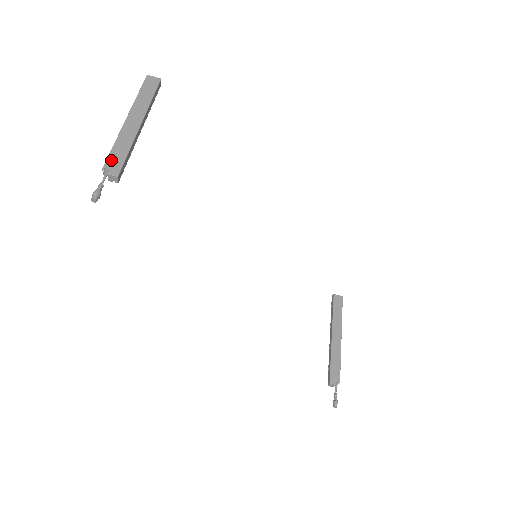
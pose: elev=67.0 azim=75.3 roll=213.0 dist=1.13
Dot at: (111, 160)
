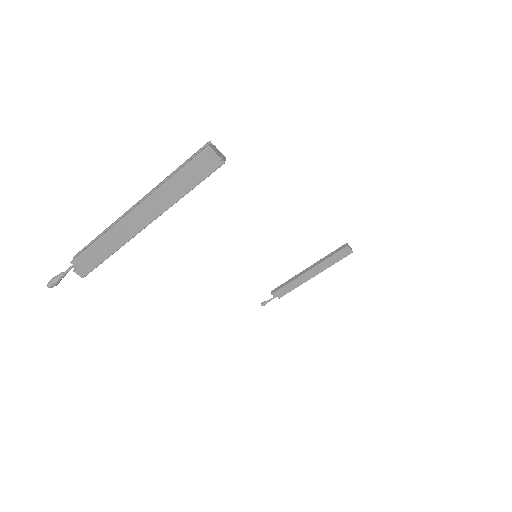
Dot at: (84, 258)
